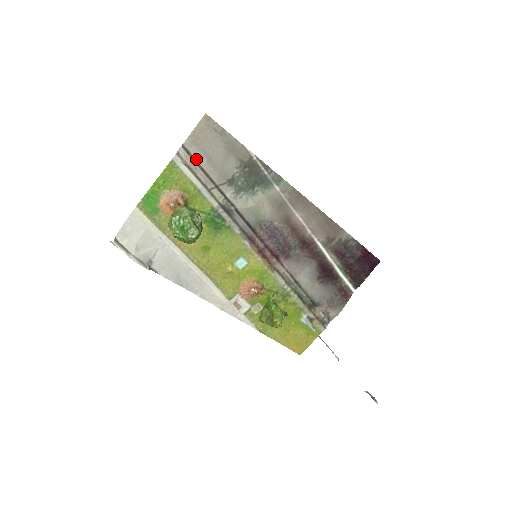
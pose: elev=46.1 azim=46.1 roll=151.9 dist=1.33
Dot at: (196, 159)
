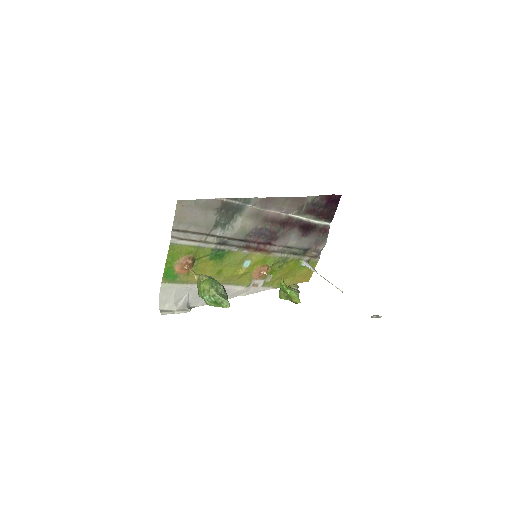
Dot at: (185, 230)
